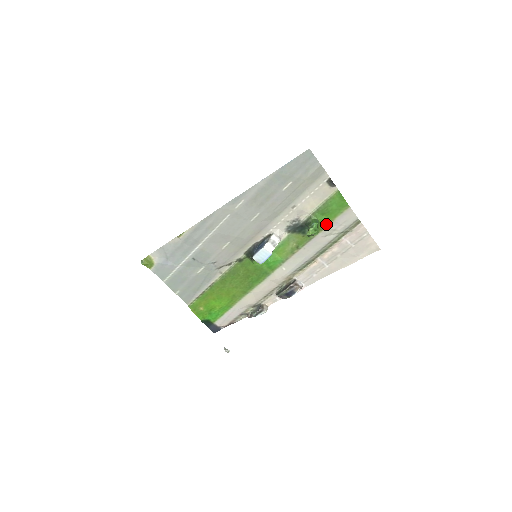
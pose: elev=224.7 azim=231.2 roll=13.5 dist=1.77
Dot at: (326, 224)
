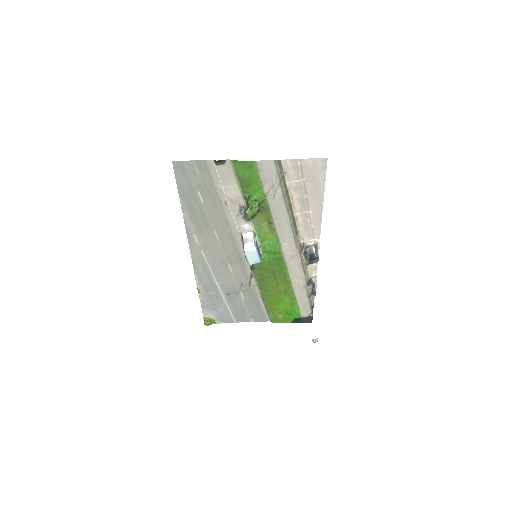
Dot at: (261, 189)
